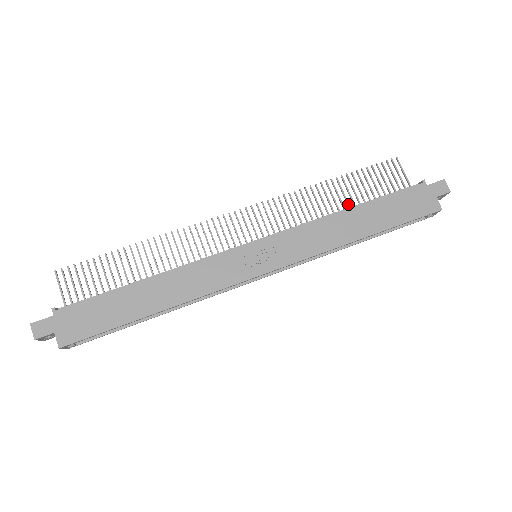
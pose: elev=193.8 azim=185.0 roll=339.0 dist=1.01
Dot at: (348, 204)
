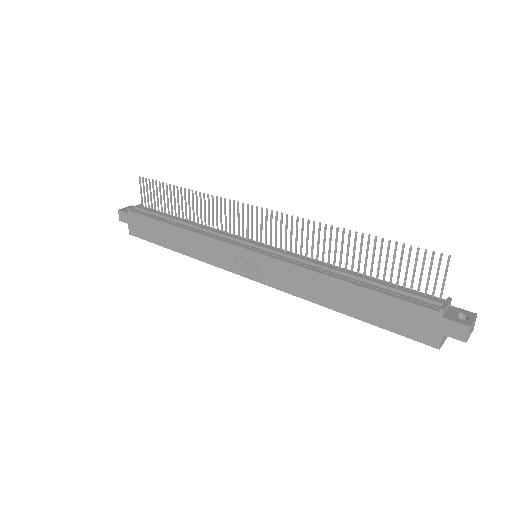
Dot at: (358, 267)
